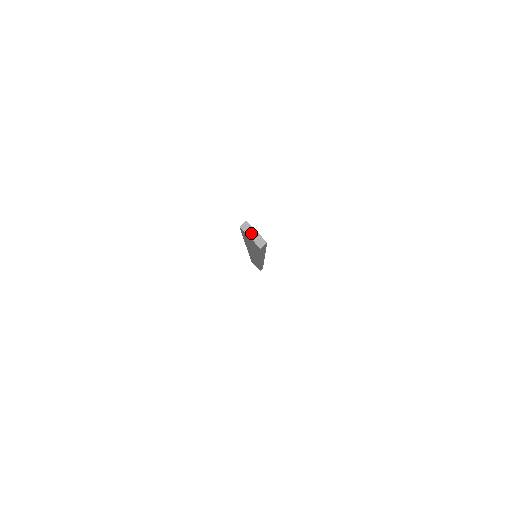
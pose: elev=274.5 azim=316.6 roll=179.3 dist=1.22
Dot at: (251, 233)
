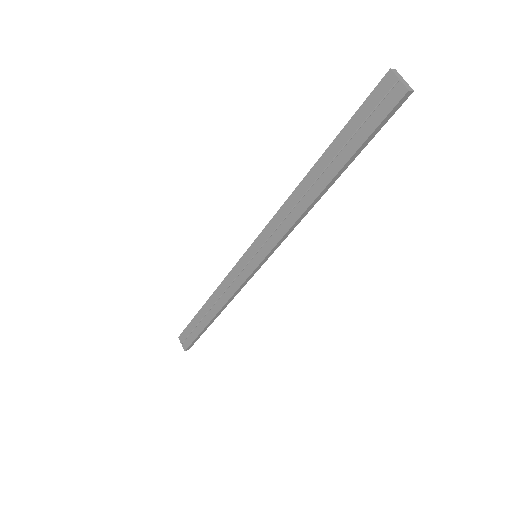
Dot at: (400, 78)
